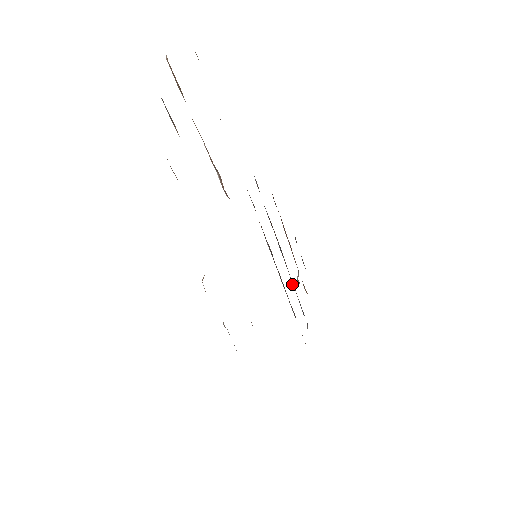
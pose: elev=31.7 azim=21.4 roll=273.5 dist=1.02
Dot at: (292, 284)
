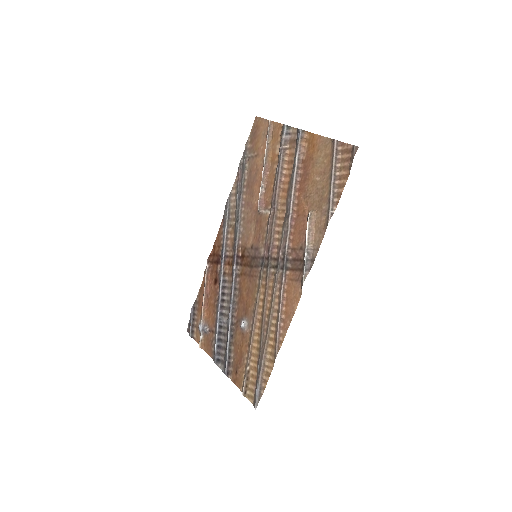
Dot at: (221, 319)
